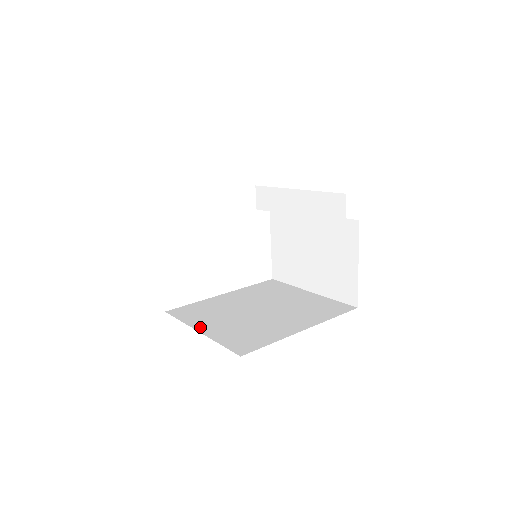
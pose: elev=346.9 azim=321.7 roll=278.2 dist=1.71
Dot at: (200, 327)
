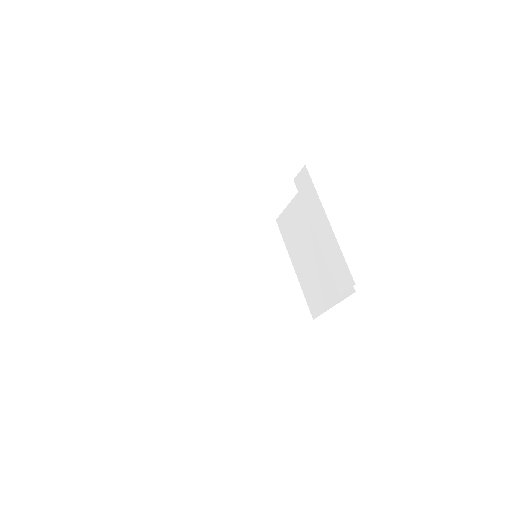
Dot at: (180, 283)
